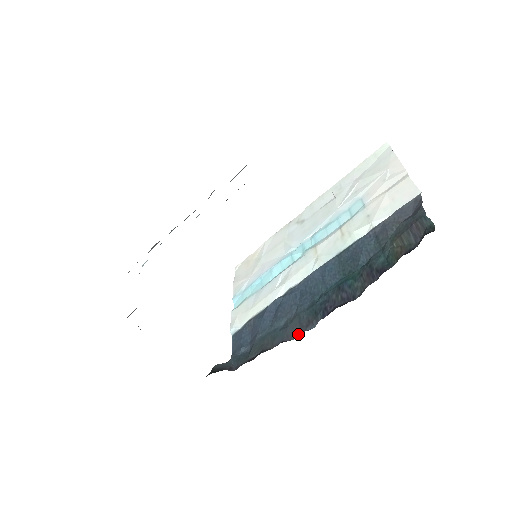
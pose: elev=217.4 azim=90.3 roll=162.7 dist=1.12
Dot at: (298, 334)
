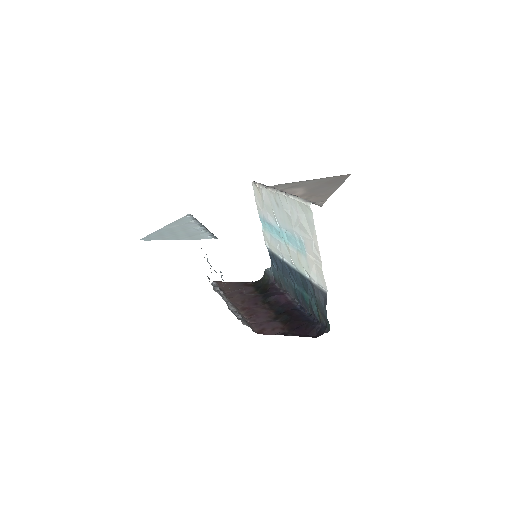
Dot at: (293, 297)
